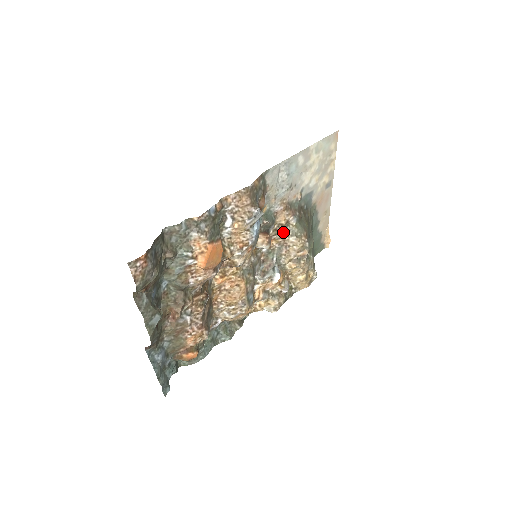
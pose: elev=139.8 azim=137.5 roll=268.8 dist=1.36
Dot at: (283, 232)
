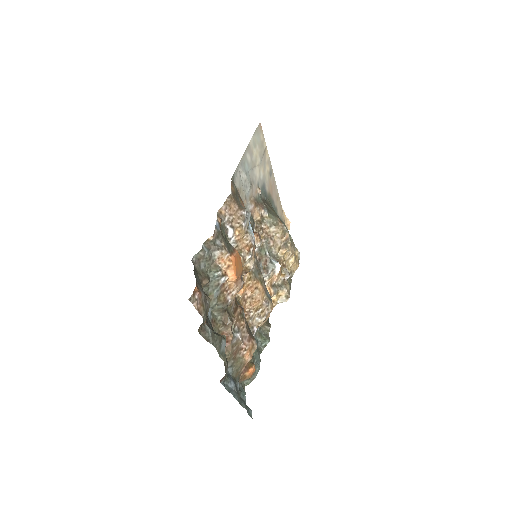
Dot at: (263, 227)
